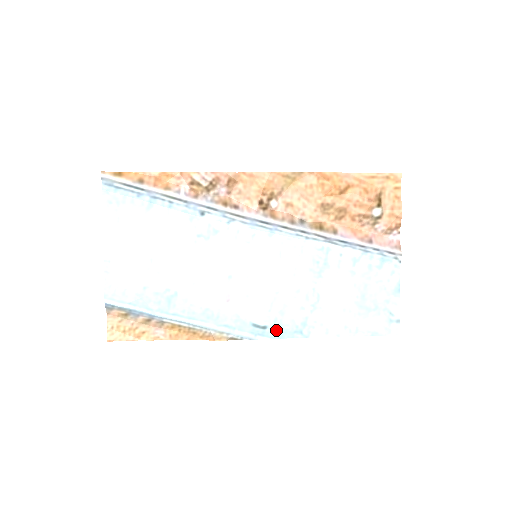
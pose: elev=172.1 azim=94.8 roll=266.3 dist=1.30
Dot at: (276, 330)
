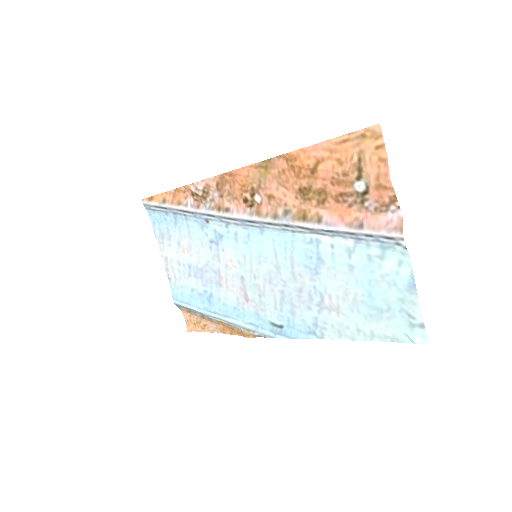
Dot at: (292, 330)
